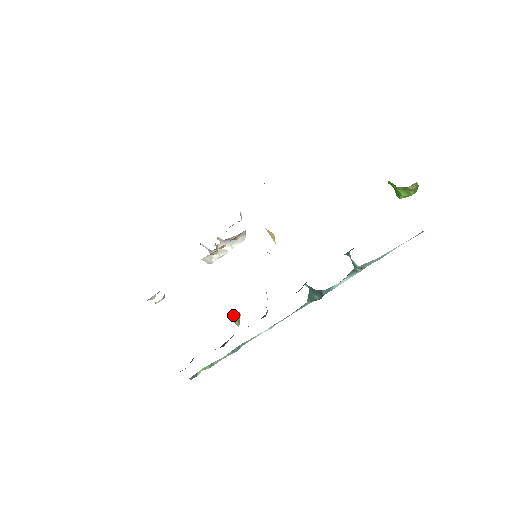
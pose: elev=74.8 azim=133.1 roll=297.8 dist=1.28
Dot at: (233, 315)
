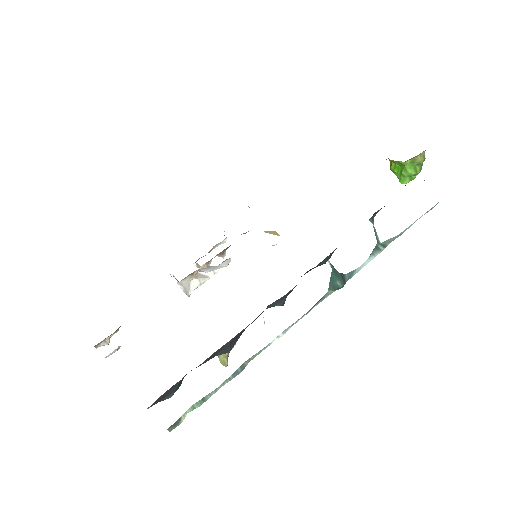
Dot at: occluded
